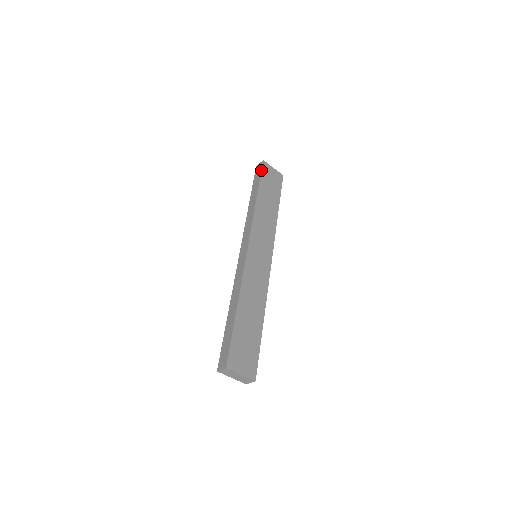
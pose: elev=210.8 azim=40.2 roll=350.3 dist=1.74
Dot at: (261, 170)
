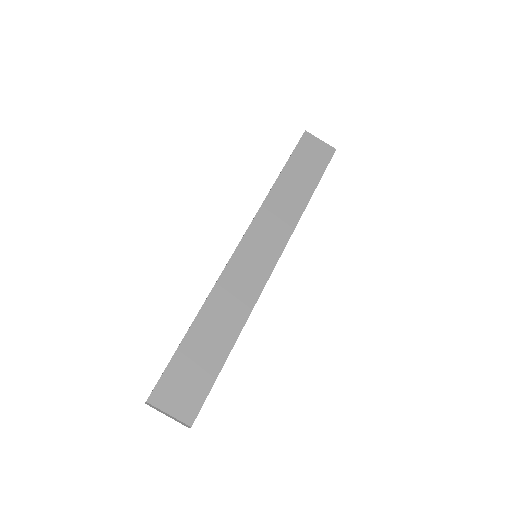
Dot at: occluded
